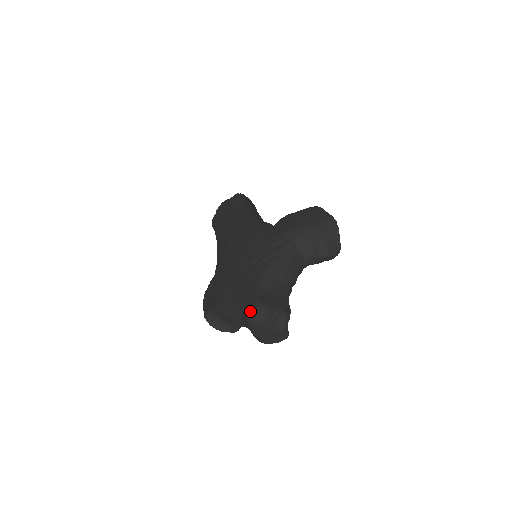
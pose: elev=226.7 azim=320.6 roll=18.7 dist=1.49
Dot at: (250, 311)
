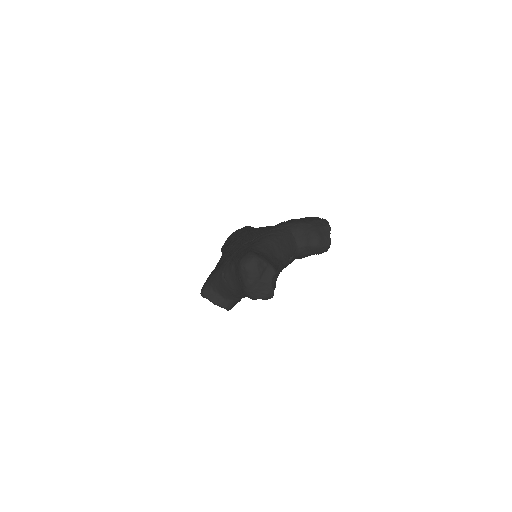
Dot at: (243, 258)
